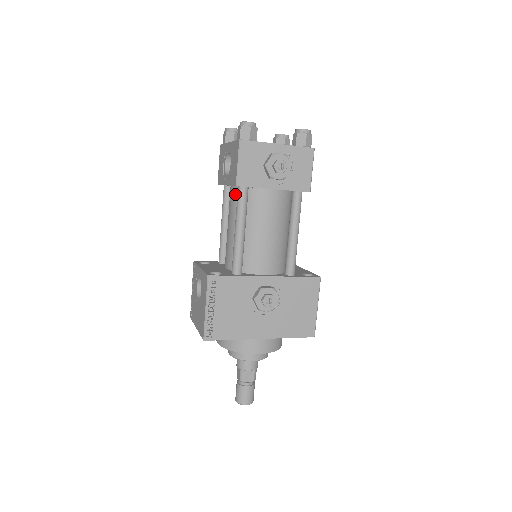
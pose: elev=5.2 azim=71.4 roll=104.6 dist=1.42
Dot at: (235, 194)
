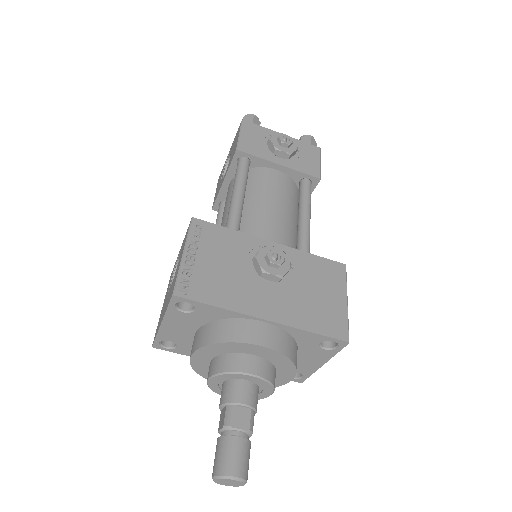
Dot at: (233, 182)
